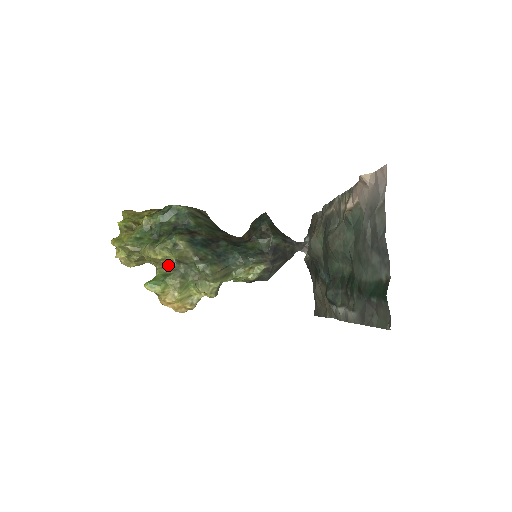
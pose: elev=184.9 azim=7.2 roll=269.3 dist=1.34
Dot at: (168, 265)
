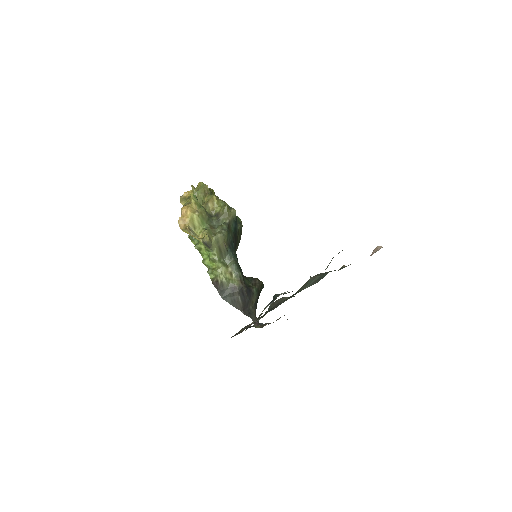
Dot at: (208, 211)
